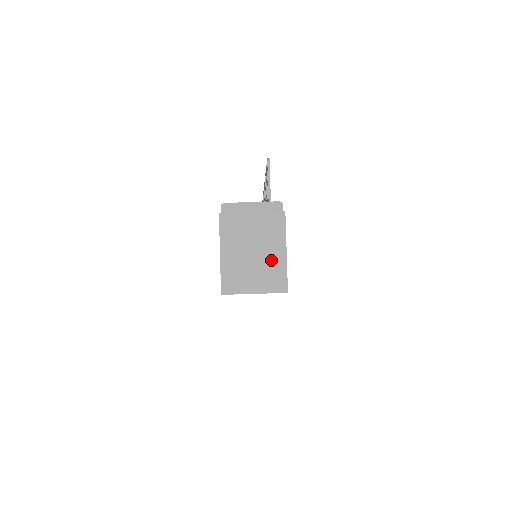
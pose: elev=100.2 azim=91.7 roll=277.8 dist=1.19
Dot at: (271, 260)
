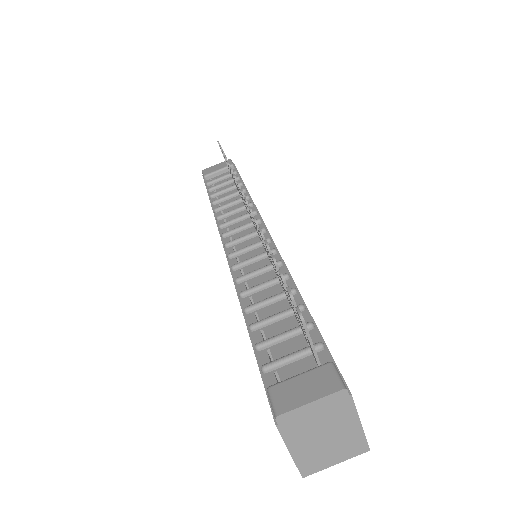
Dot at: (346, 436)
